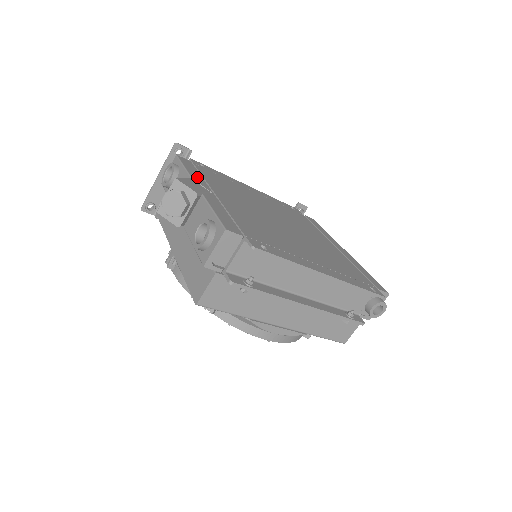
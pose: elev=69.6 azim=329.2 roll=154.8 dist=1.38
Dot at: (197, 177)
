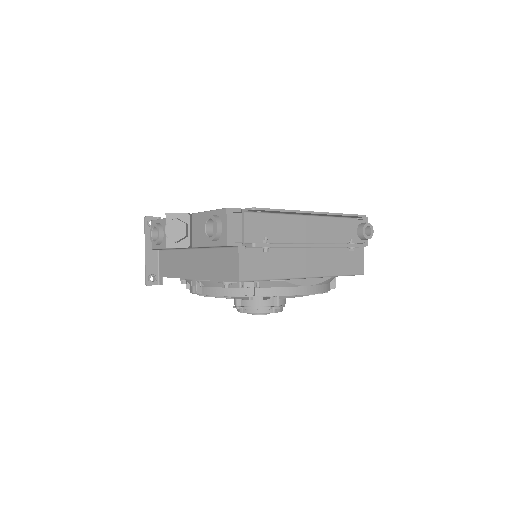
Dot at: occluded
